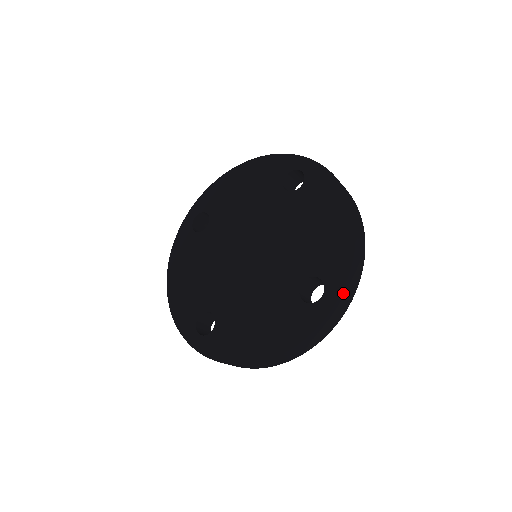
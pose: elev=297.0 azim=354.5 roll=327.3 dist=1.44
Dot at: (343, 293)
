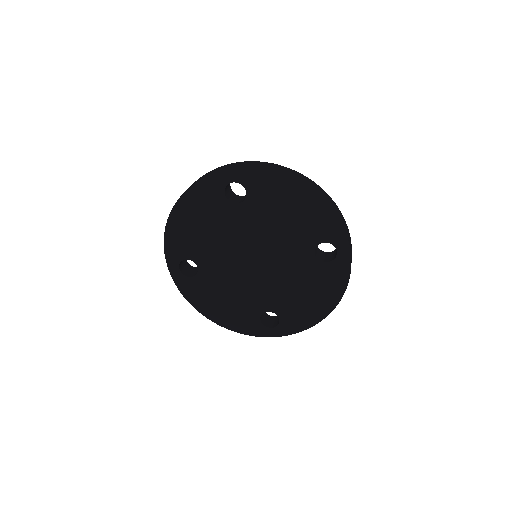
Dot at: (348, 239)
